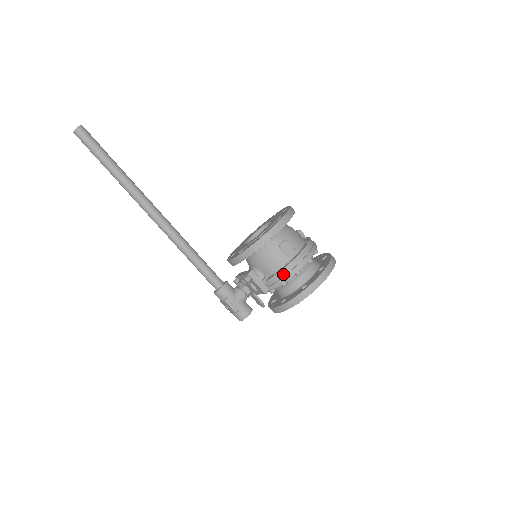
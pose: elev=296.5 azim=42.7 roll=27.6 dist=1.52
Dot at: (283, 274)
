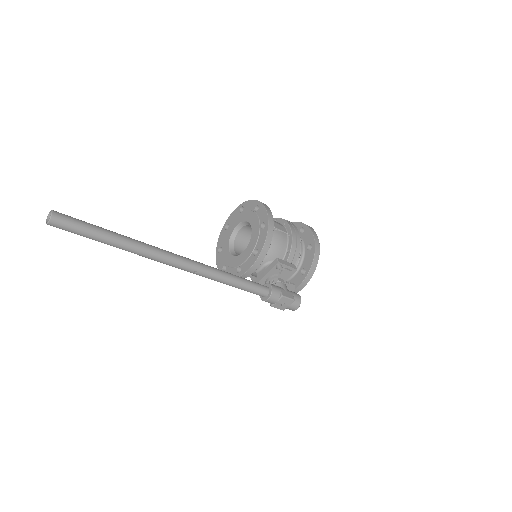
Dot at: (294, 246)
